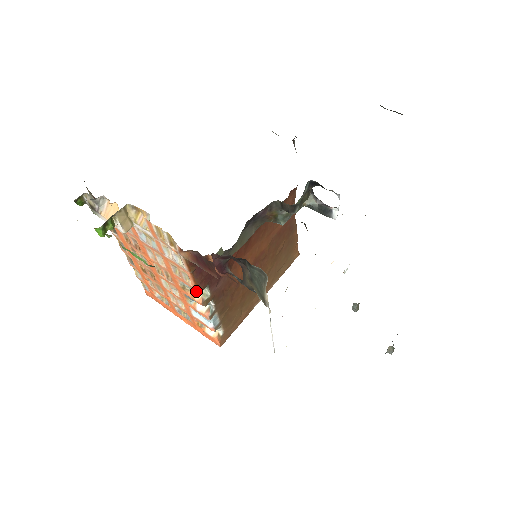
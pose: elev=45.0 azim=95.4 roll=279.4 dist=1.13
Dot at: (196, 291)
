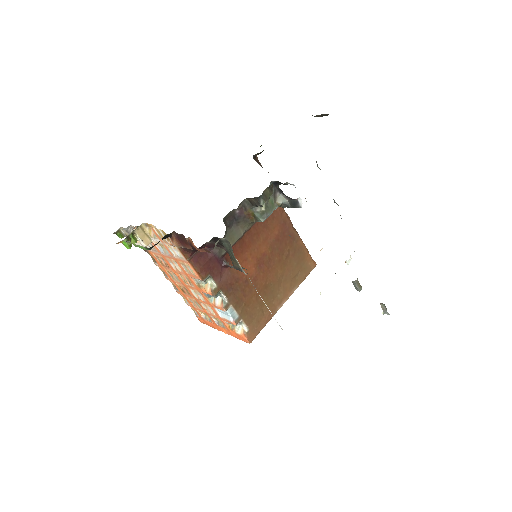
Dot at: (203, 282)
